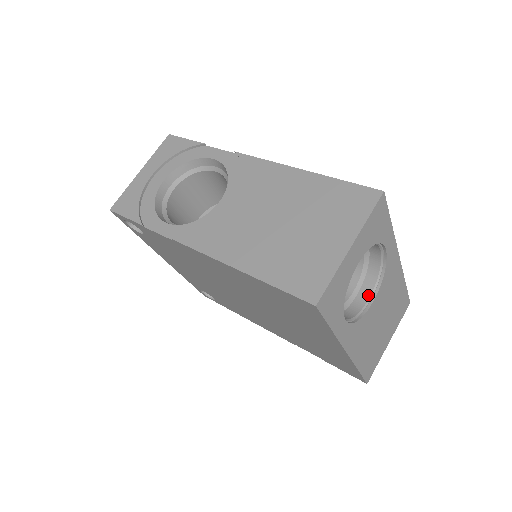
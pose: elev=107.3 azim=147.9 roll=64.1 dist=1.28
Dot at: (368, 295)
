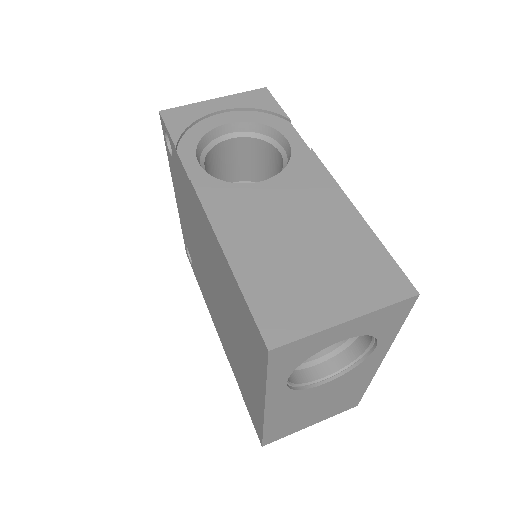
Dot at: (326, 373)
